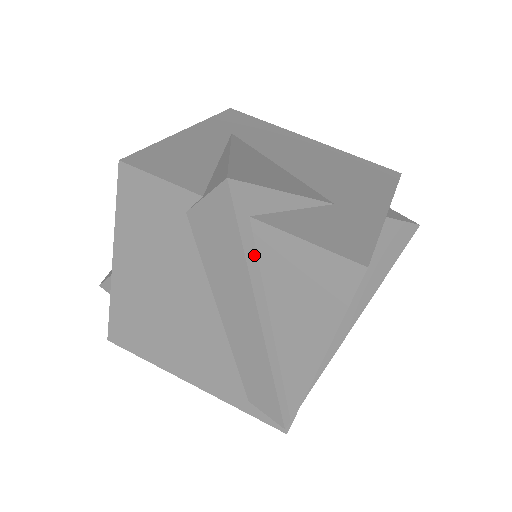
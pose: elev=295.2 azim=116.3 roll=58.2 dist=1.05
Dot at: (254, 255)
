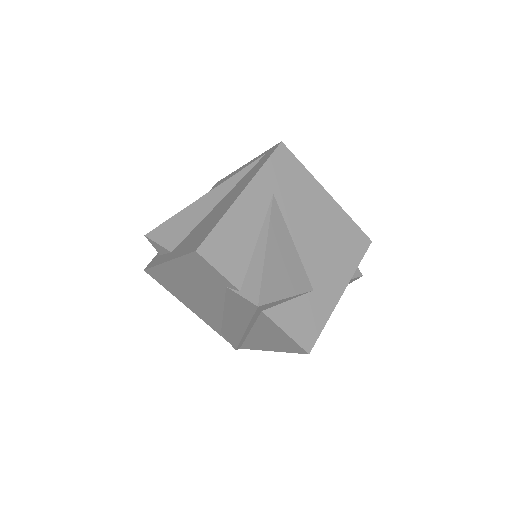
Dot at: (256, 319)
